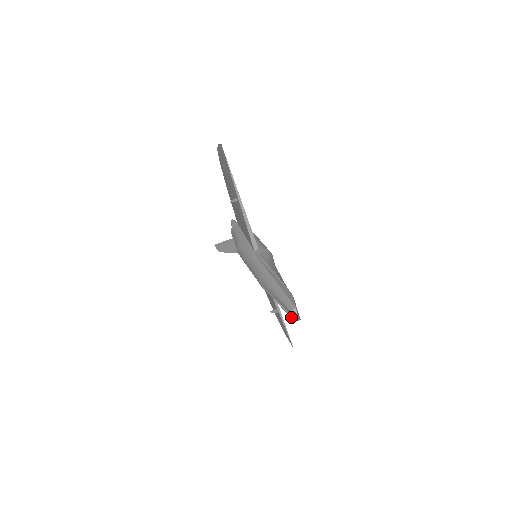
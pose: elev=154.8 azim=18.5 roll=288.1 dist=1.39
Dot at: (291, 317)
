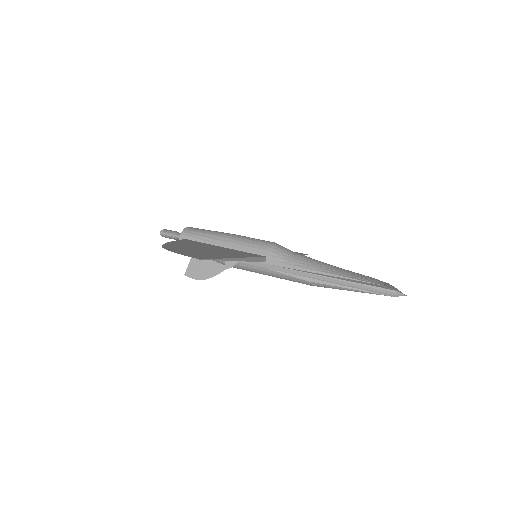
Dot at: occluded
